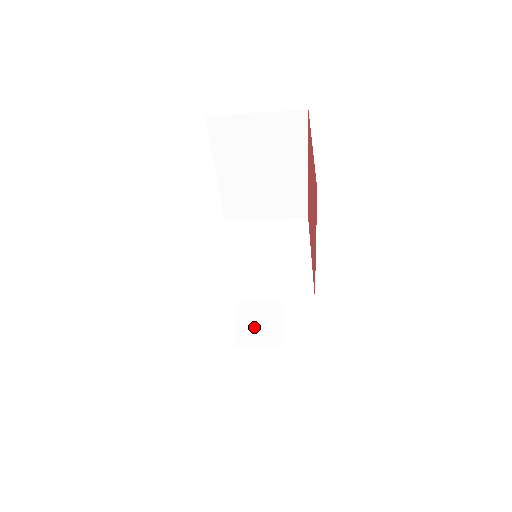
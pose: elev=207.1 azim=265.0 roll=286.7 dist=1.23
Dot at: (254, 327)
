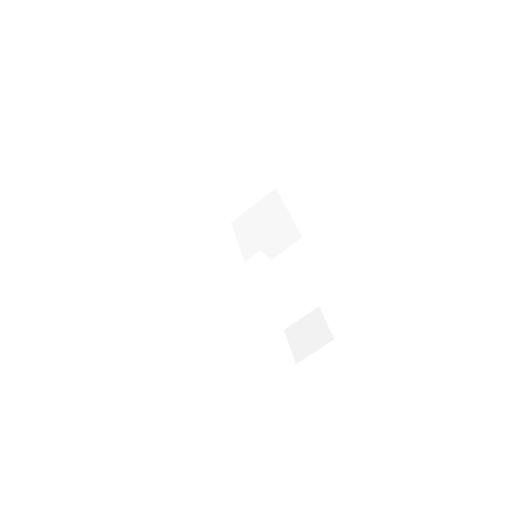
Dot at: occluded
